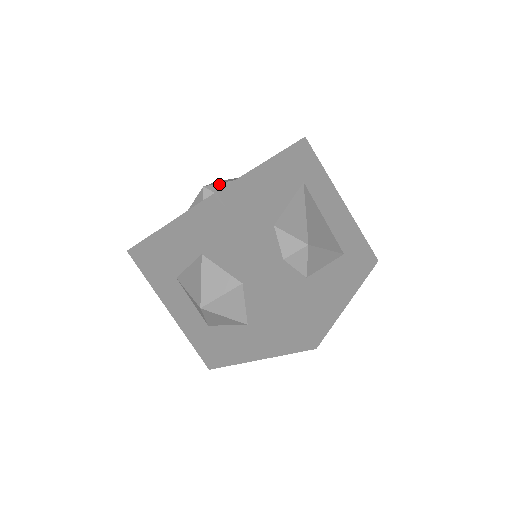
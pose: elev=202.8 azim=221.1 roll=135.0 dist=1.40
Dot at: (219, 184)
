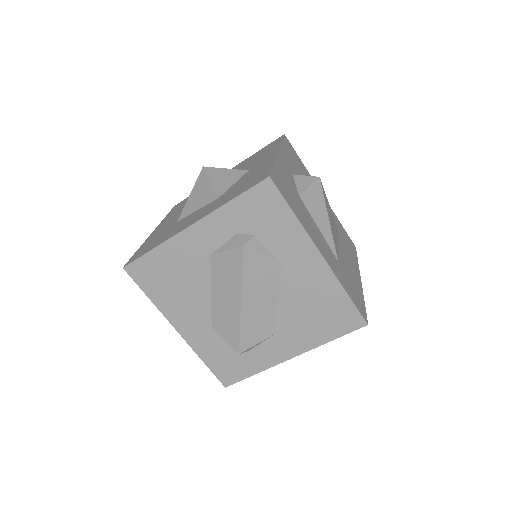
Dot at: occluded
